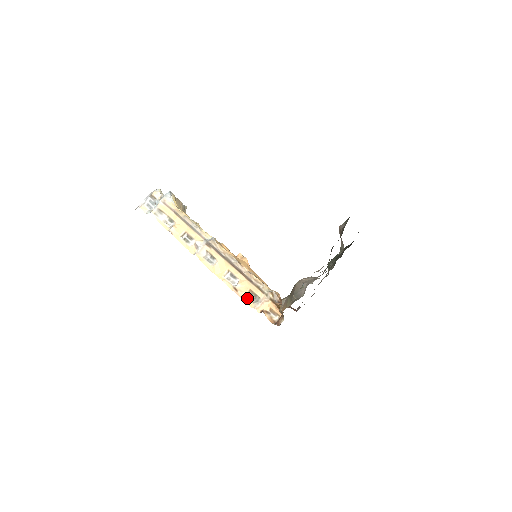
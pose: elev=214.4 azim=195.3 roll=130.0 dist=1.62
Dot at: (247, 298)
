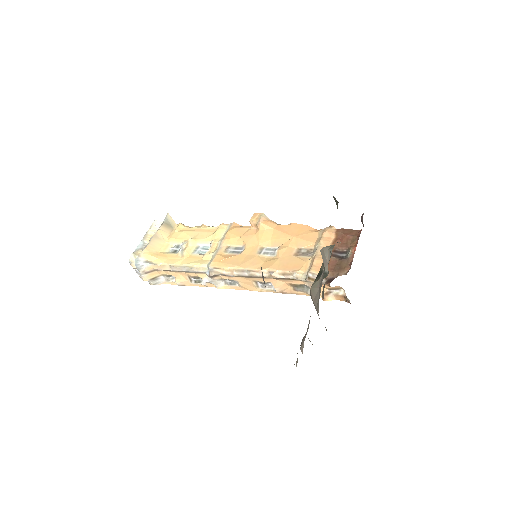
Dot at: (297, 292)
